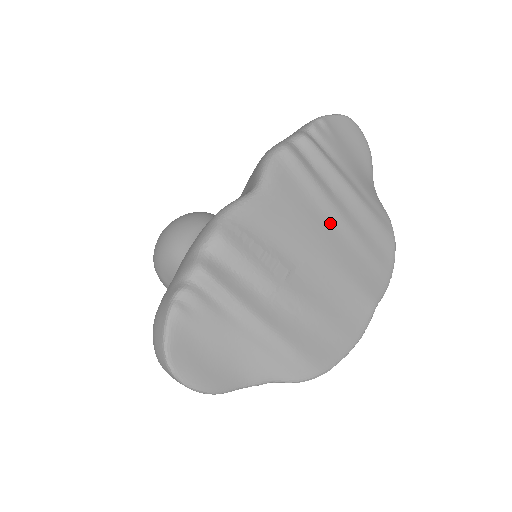
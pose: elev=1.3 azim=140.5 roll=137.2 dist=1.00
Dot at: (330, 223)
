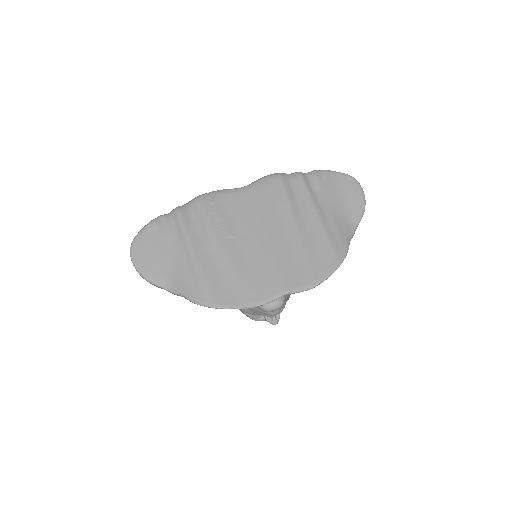
Dot at: (282, 226)
